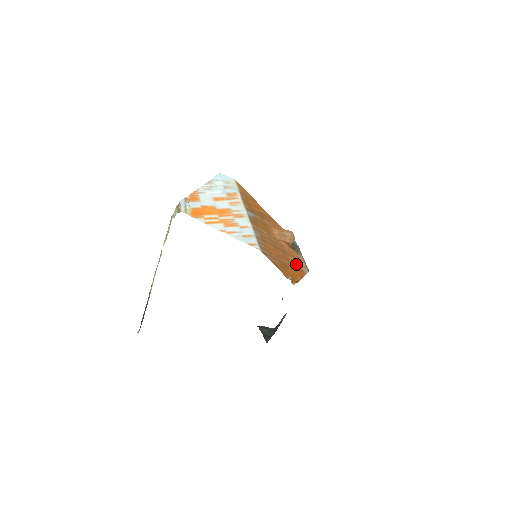
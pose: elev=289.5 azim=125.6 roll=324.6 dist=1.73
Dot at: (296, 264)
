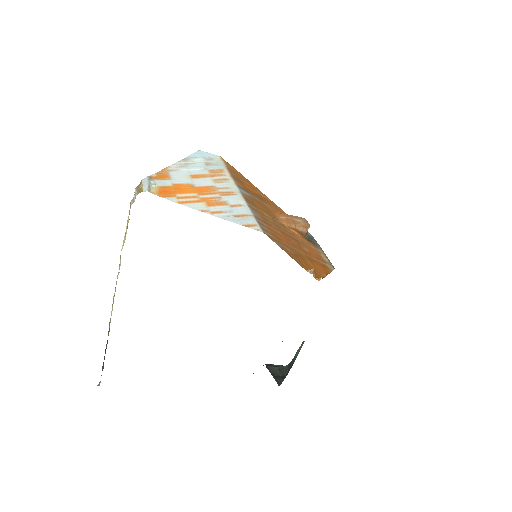
Dot at: (316, 258)
